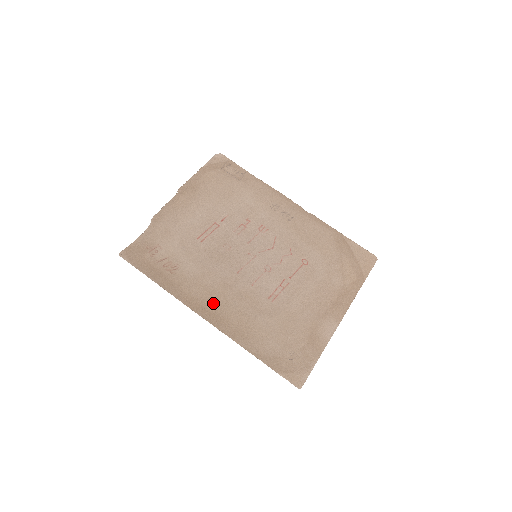
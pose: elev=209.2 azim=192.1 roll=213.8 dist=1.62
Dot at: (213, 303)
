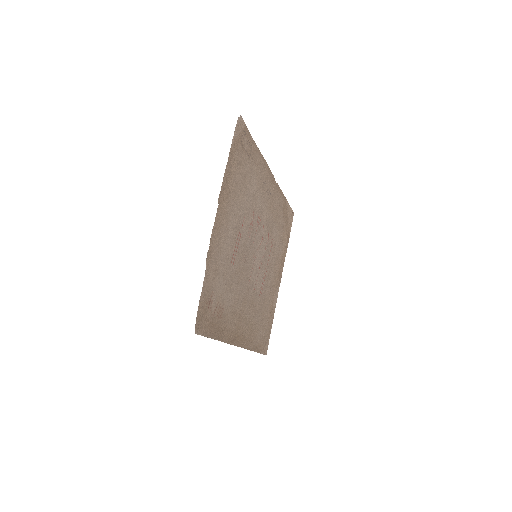
Dot at: (240, 327)
